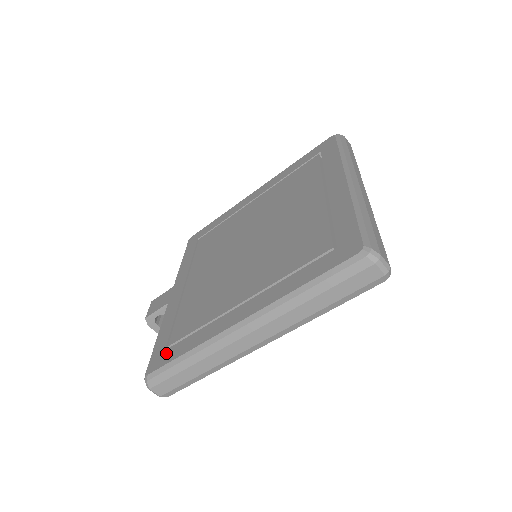
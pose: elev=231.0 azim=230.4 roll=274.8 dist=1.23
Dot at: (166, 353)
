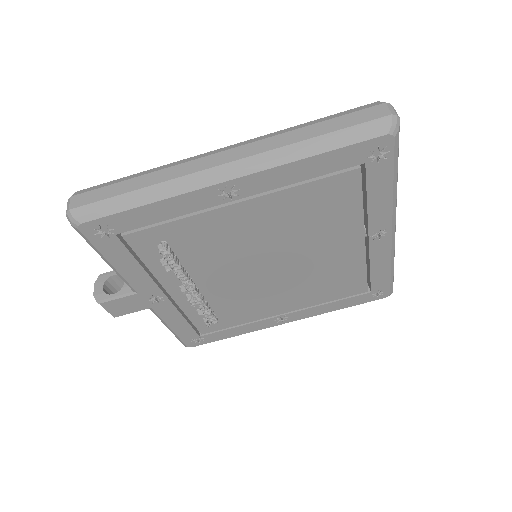
Dot at: occluded
